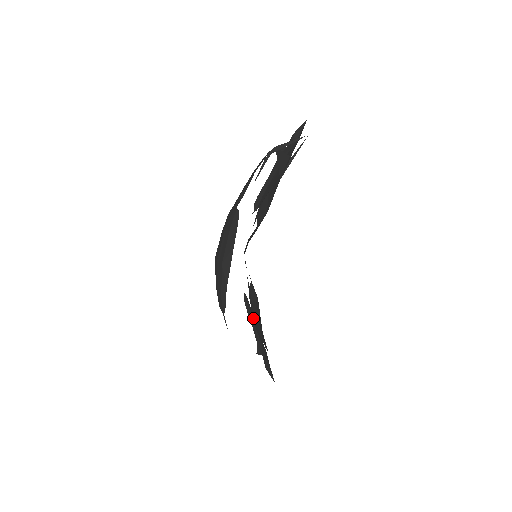
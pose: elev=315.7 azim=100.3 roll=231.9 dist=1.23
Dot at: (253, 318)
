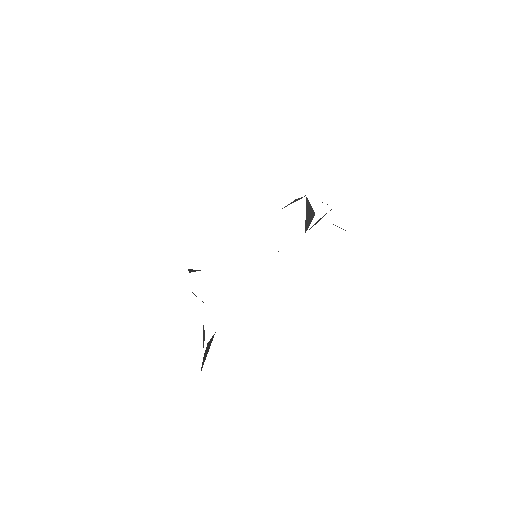
Dot at: occluded
